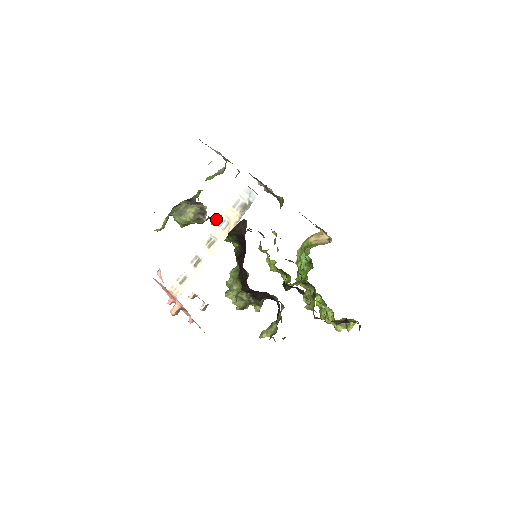
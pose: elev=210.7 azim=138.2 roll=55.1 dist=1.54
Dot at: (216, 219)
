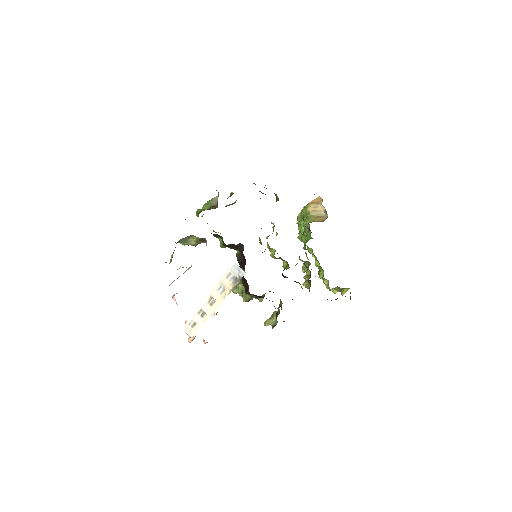
Dot at: (216, 235)
